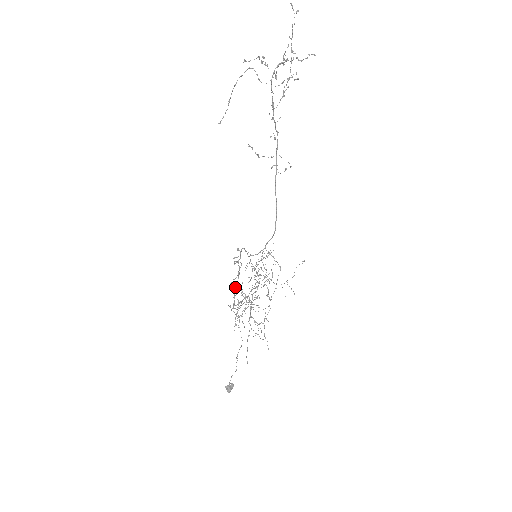
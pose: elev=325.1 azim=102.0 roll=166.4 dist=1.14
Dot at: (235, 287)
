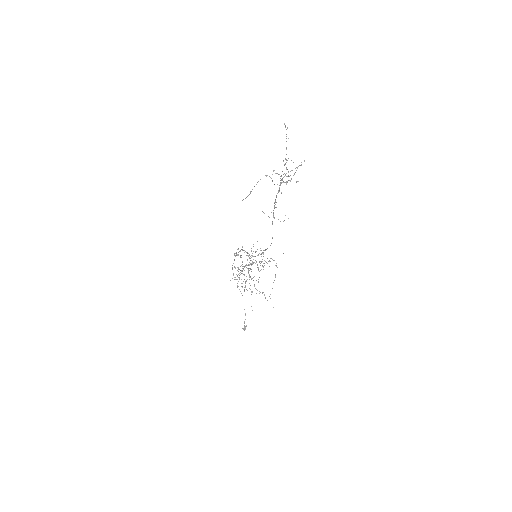
Dot at: (235, 268)
